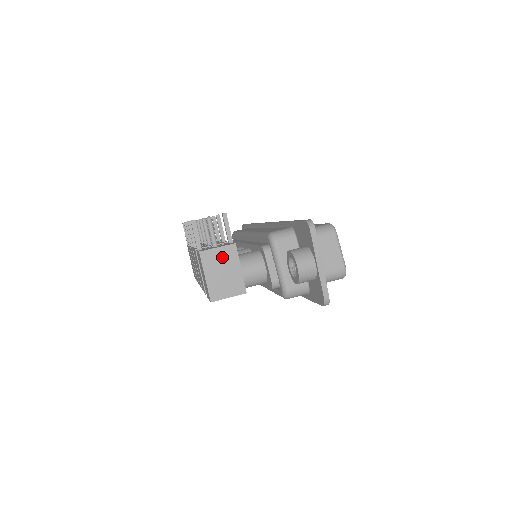
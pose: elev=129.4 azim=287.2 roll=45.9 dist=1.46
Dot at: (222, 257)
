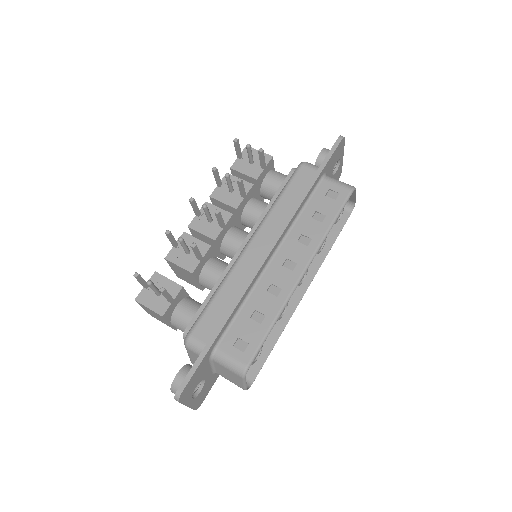
Dot at: (153, 312)
